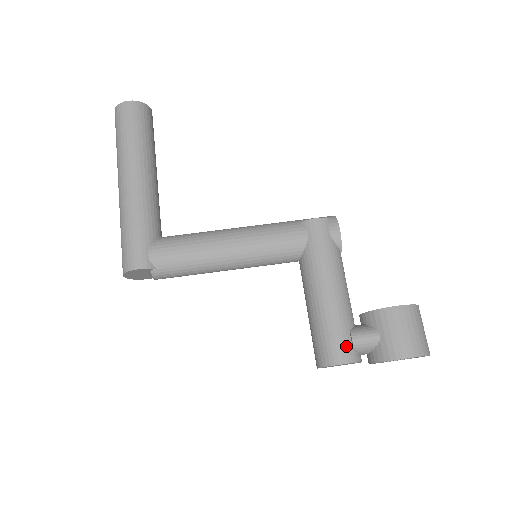
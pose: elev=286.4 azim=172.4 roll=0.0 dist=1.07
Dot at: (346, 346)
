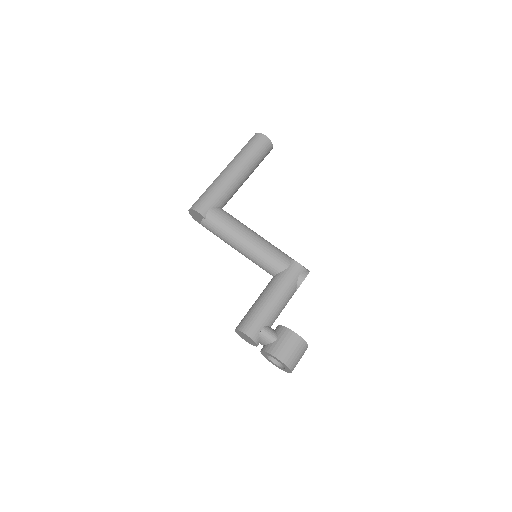
Dot at: (257, 330)
